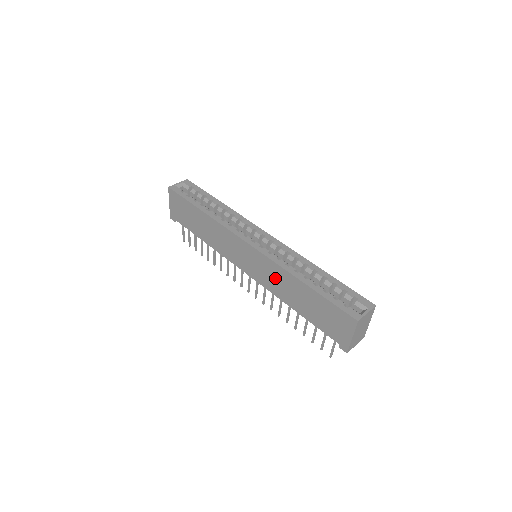
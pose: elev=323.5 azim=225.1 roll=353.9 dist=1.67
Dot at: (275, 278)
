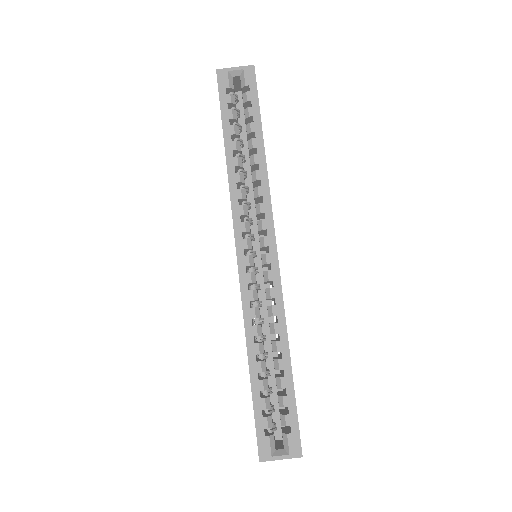
Dot at: occluded
